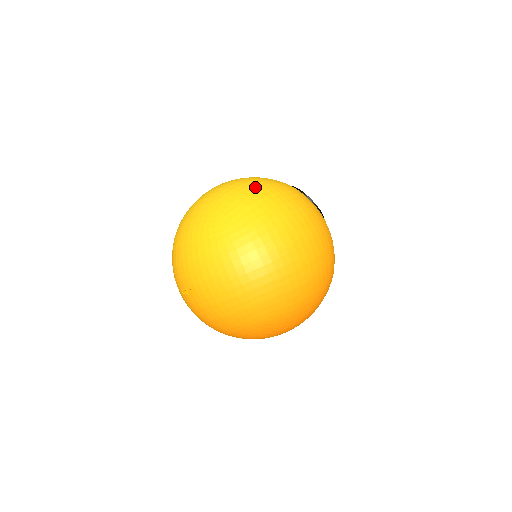
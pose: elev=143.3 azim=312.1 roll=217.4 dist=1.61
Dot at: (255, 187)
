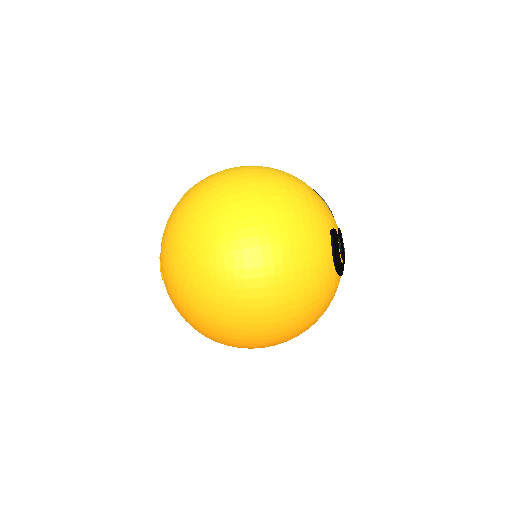
Dot at: (271, 243)
